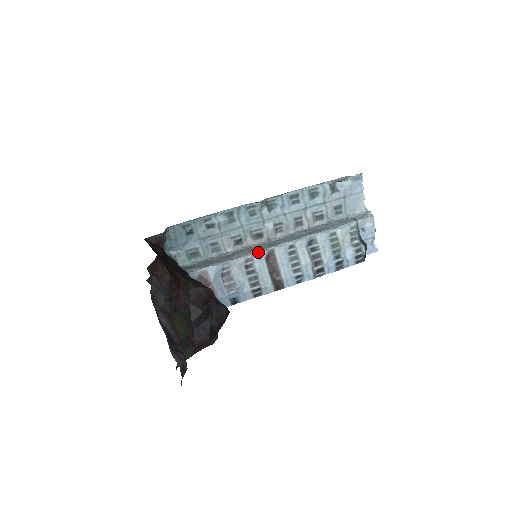
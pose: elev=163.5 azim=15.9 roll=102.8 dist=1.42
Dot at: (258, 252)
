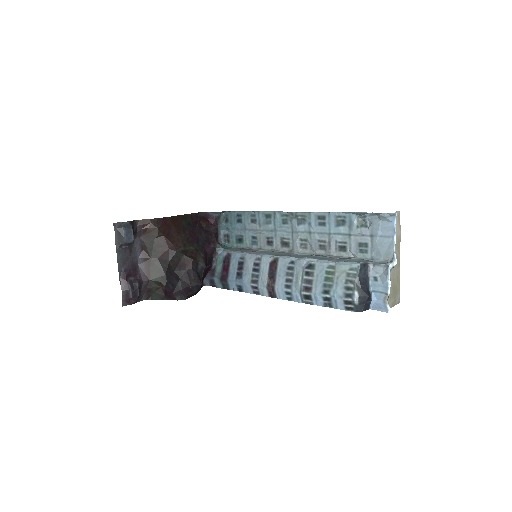
Dot at: (267, 255)
